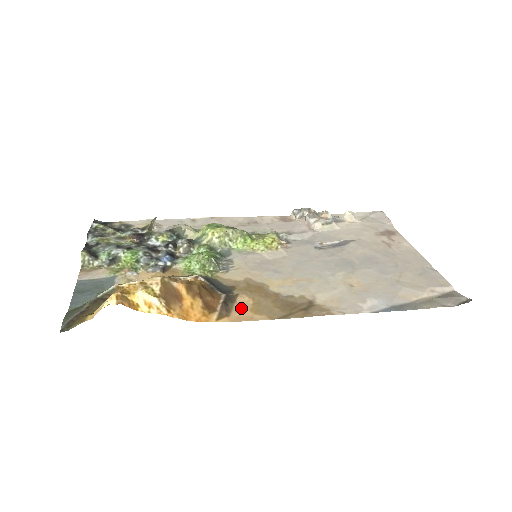
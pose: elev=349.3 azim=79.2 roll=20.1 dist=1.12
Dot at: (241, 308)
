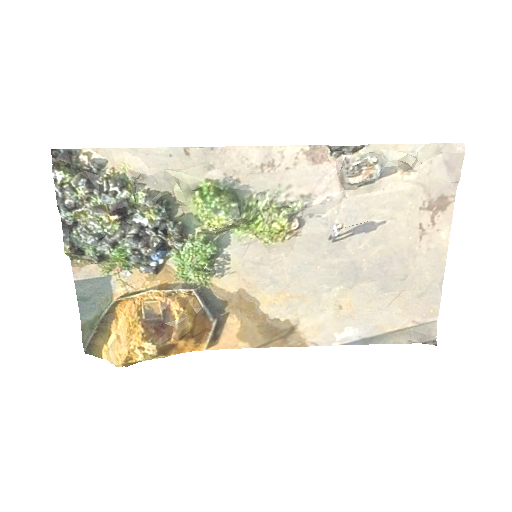
Dot at: (229, 333)
